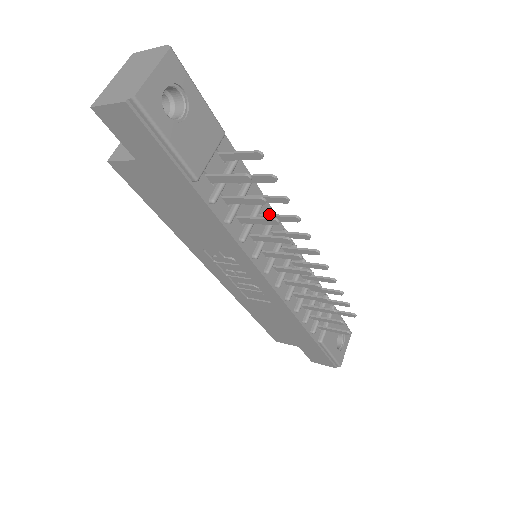
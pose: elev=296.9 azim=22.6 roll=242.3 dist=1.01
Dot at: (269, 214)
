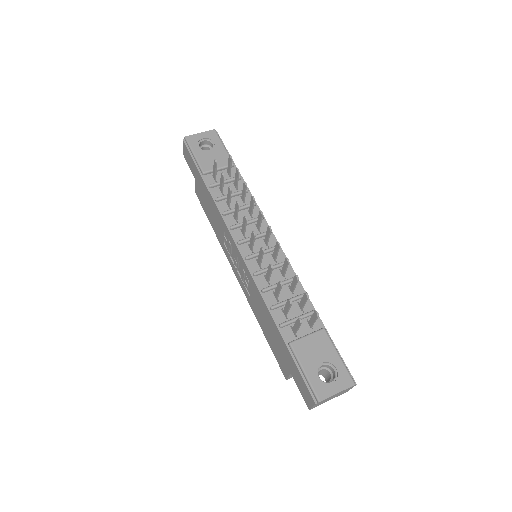
Dot at: (250, 208)
